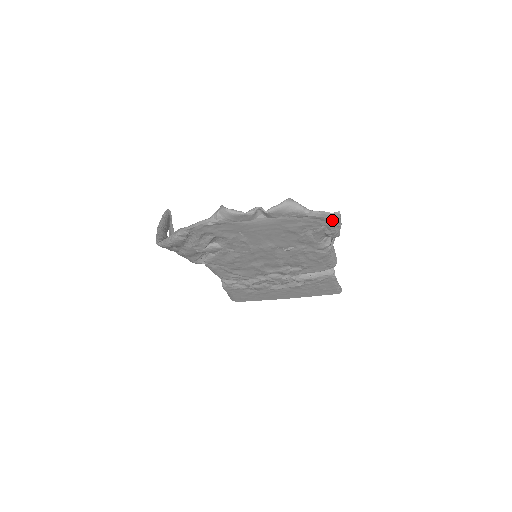
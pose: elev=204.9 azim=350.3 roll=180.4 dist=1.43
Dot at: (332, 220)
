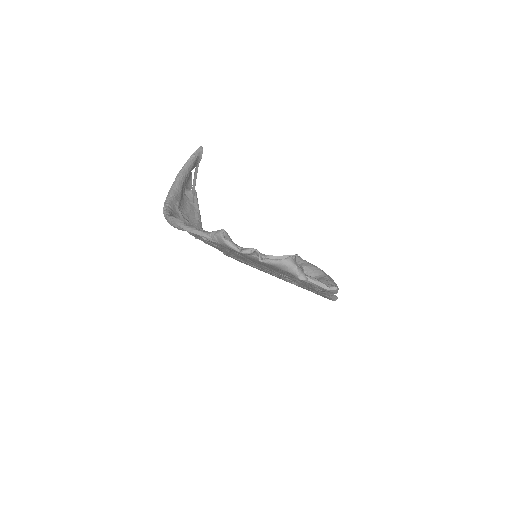
Dot at: (327, 290)
